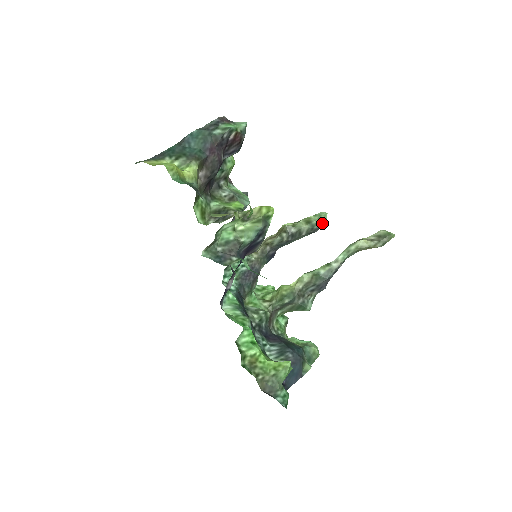
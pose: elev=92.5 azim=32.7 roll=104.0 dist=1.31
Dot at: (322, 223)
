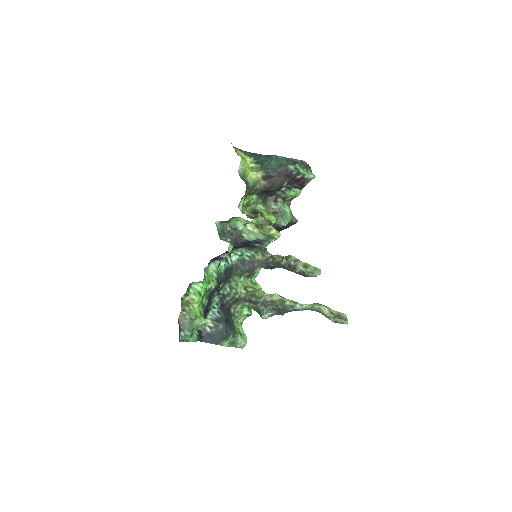
Dot at: (313, 275)
